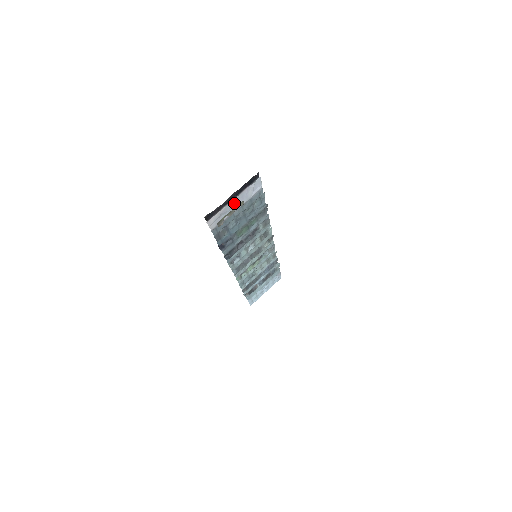
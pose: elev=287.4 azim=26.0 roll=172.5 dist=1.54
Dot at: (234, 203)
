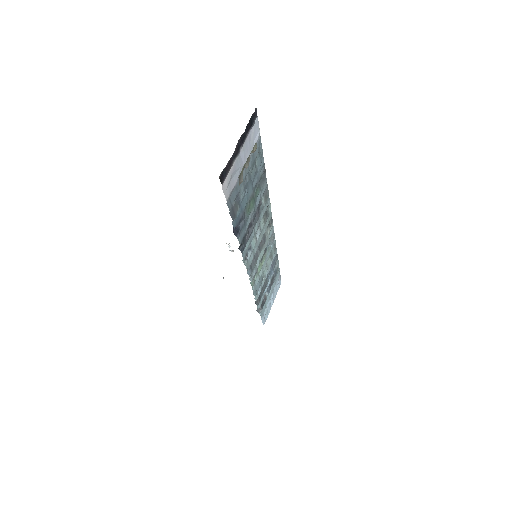
Dot at: (240, 157)
